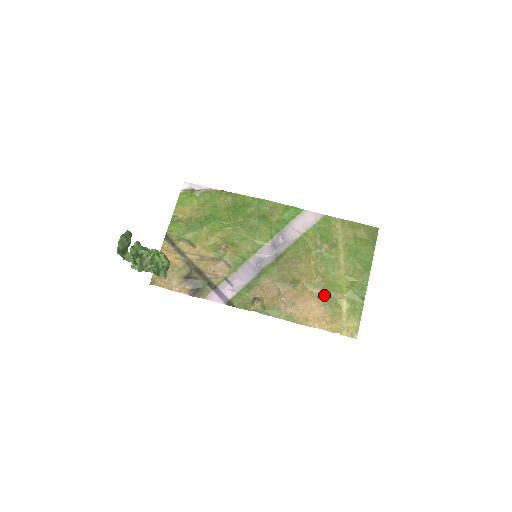
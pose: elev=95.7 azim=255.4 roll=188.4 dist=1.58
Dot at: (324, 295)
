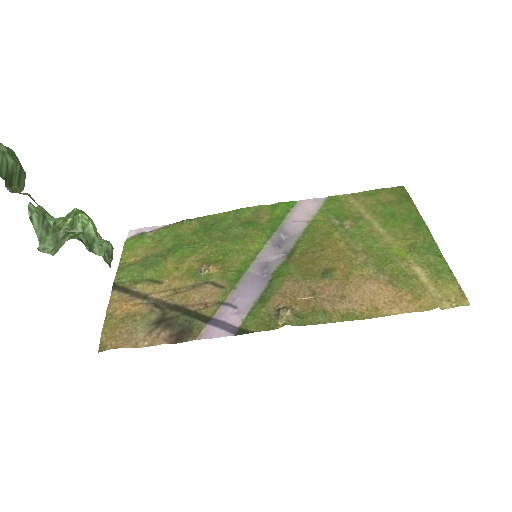
Dot at: (381, 271)
